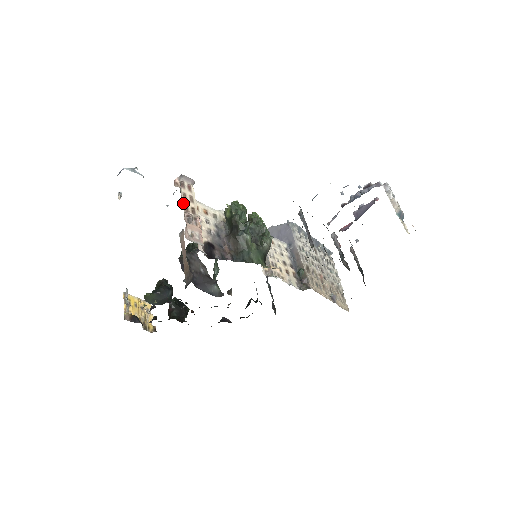
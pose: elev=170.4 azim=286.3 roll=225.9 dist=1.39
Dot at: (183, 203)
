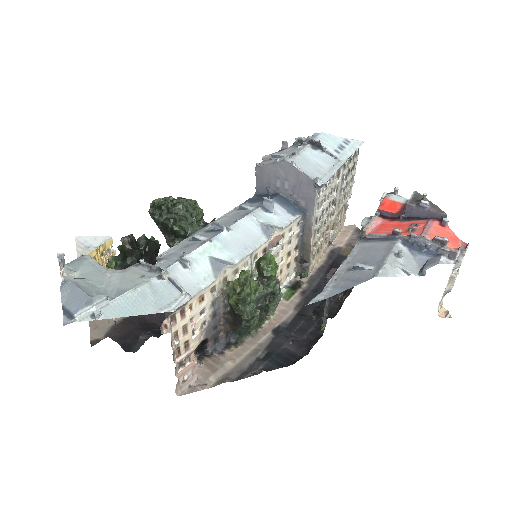
Dot at: (174, 350)
